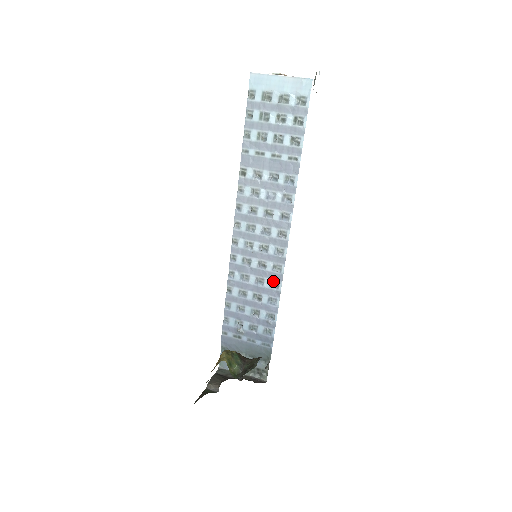
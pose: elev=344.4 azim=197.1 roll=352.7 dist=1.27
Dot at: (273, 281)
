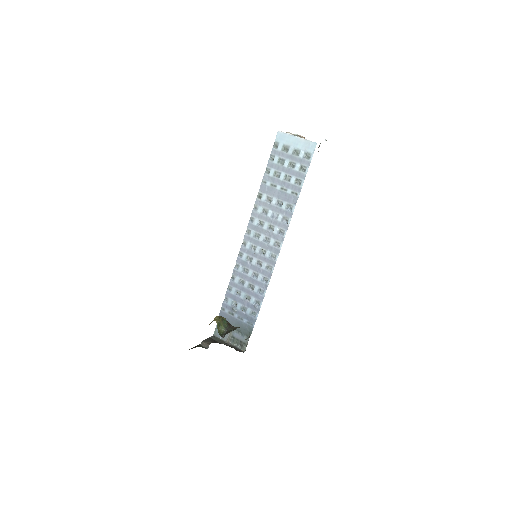
Dot at: (264, 277)
